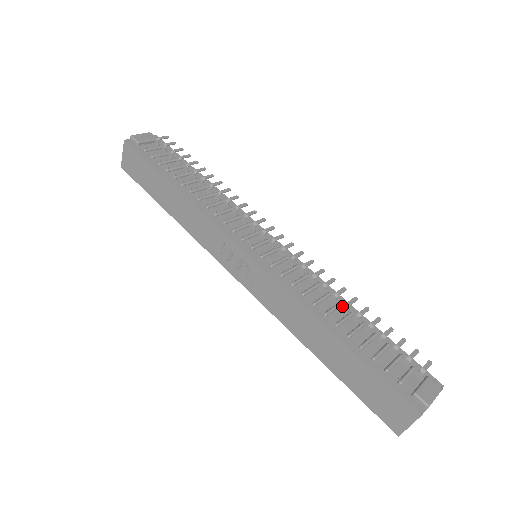
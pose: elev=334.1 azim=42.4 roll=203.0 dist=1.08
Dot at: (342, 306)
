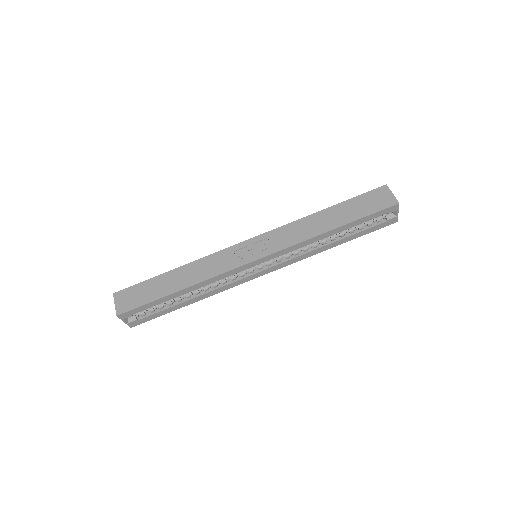
Dot at: occluded
